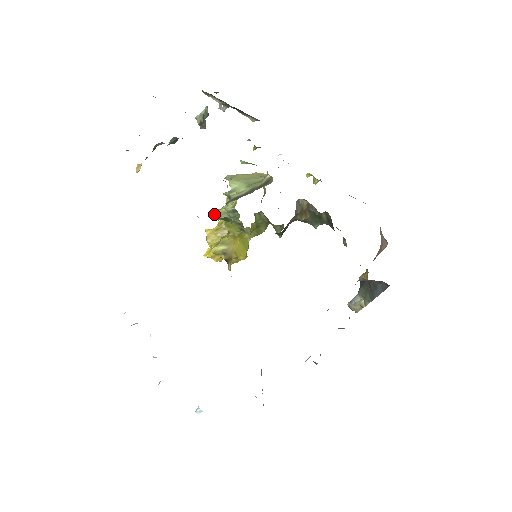
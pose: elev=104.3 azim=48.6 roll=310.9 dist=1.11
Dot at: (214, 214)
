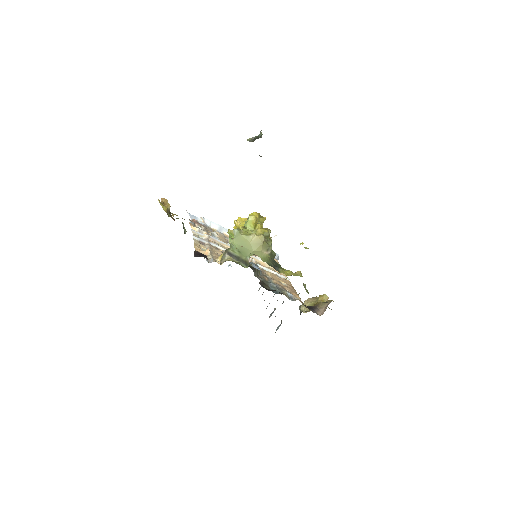
Dot at: (229, 234)
